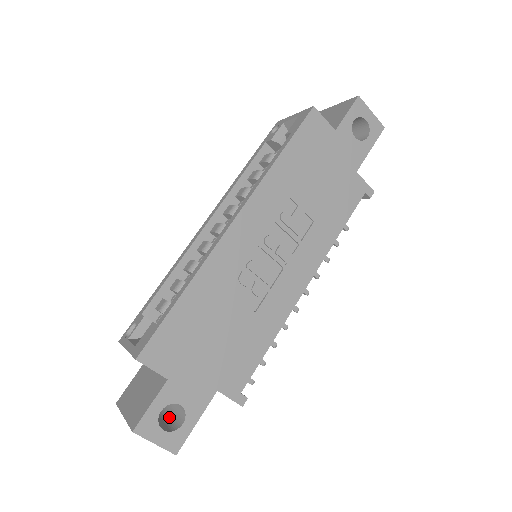
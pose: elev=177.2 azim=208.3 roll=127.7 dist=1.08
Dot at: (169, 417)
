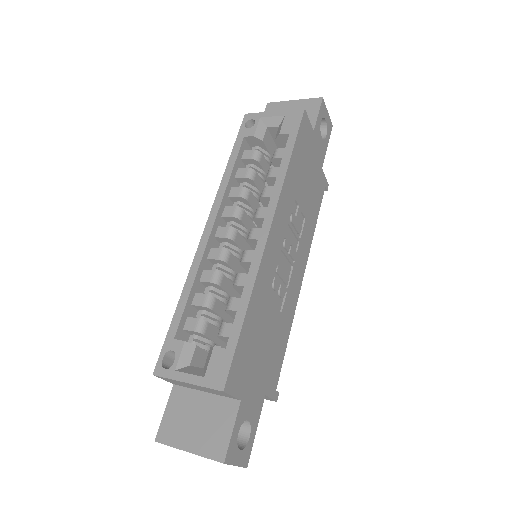
Dot at: occluded
